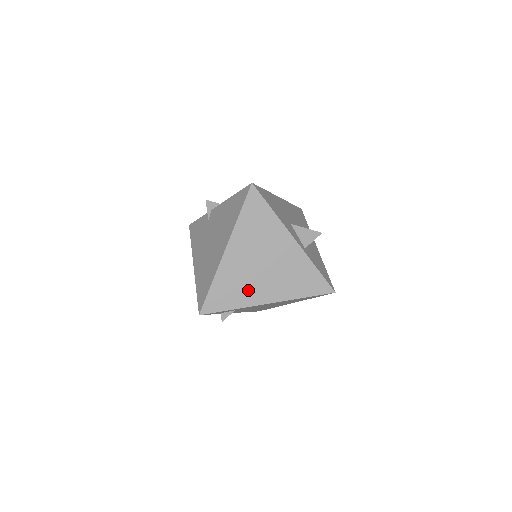
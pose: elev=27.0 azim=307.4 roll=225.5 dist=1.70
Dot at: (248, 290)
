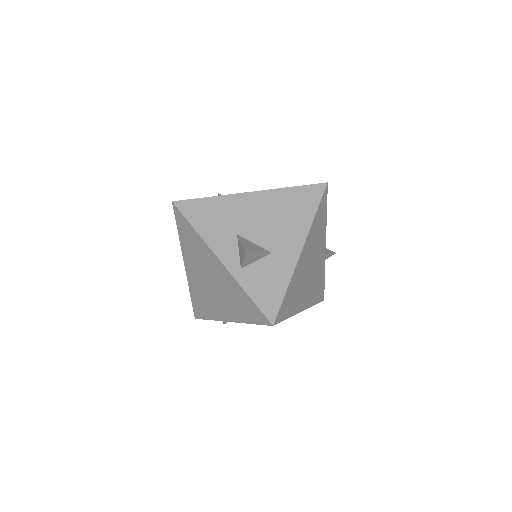
Dot at: (211, 305)
